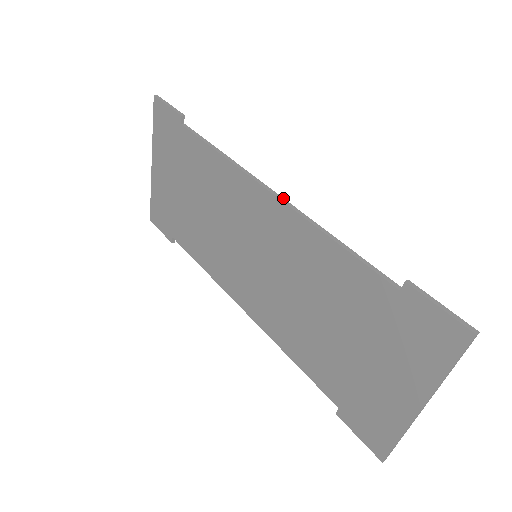
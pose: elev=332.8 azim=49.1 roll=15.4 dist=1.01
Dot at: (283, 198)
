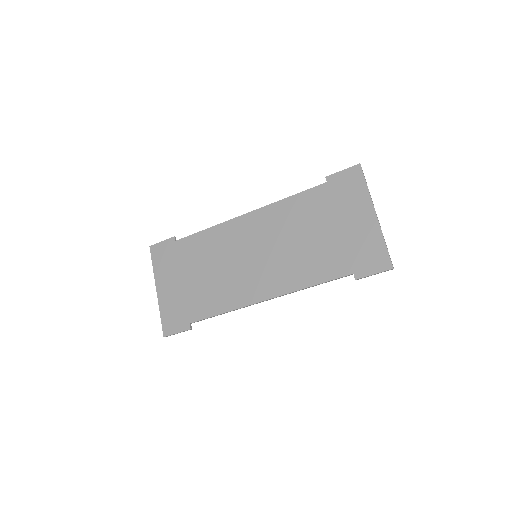
Dot at: (254, 211)
